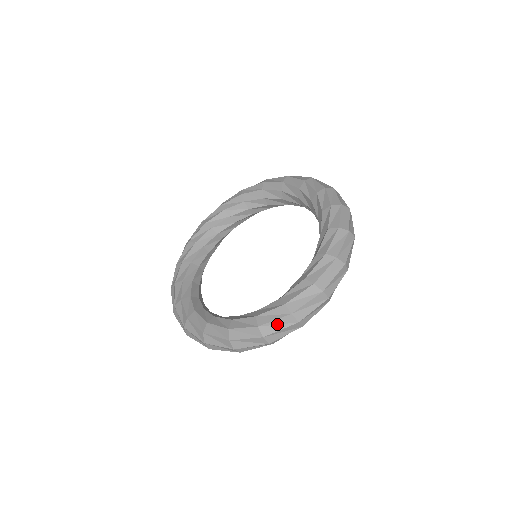
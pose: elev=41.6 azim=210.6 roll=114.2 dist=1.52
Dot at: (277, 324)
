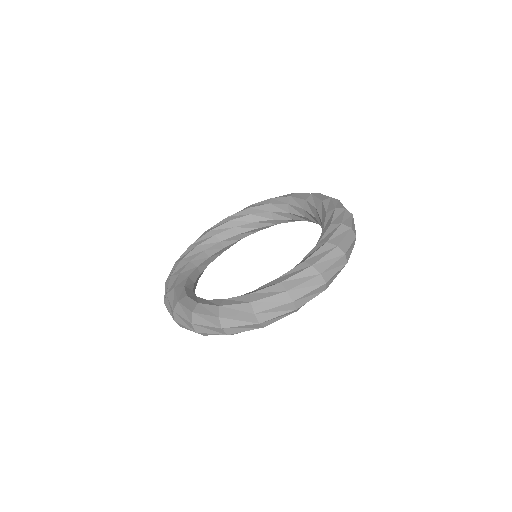
Dot at: (270, 301)
